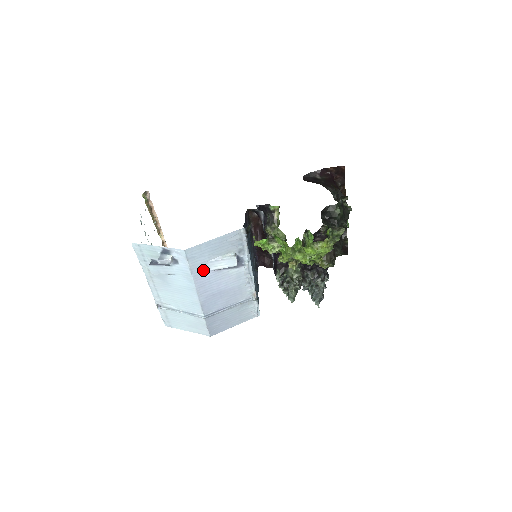
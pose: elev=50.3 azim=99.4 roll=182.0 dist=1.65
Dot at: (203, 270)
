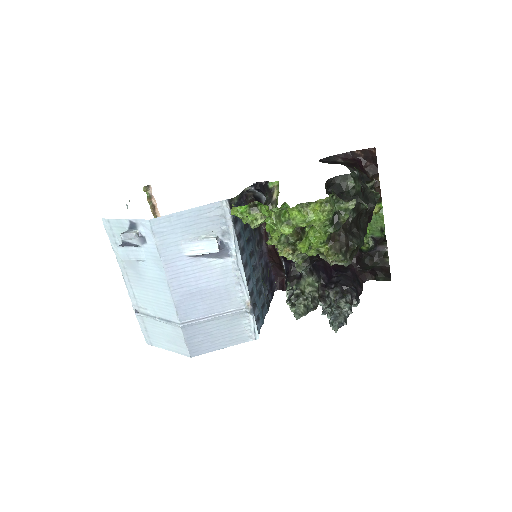
Dot at: (175, 254)
